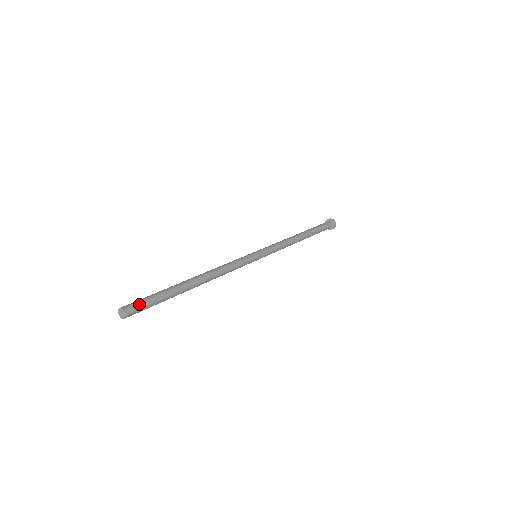
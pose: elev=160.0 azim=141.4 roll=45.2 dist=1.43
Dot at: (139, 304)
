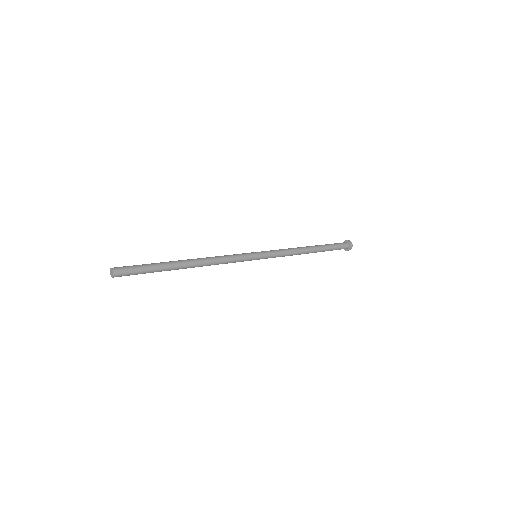
Dot at: (129, 271)
